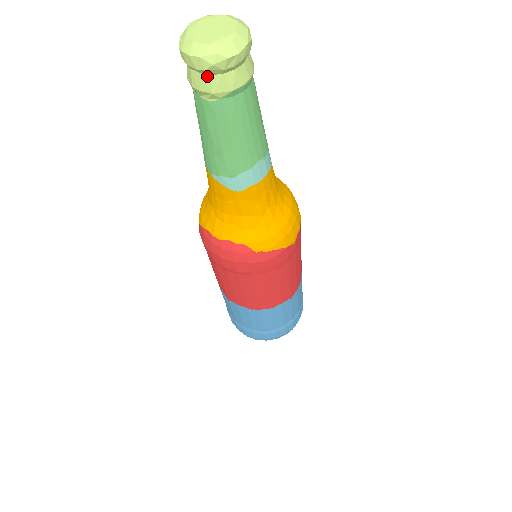
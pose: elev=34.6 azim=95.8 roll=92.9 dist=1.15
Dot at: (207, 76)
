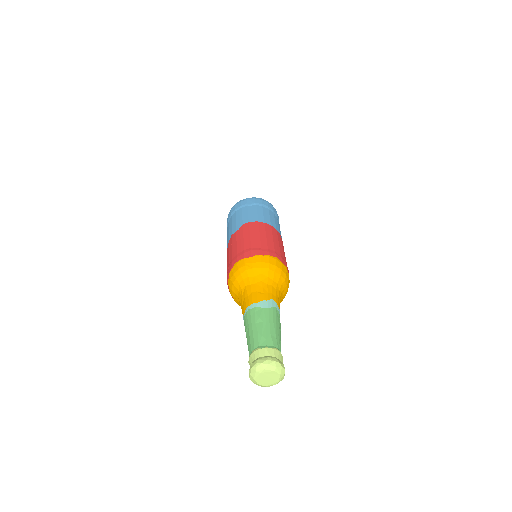
Dot at: occluded
